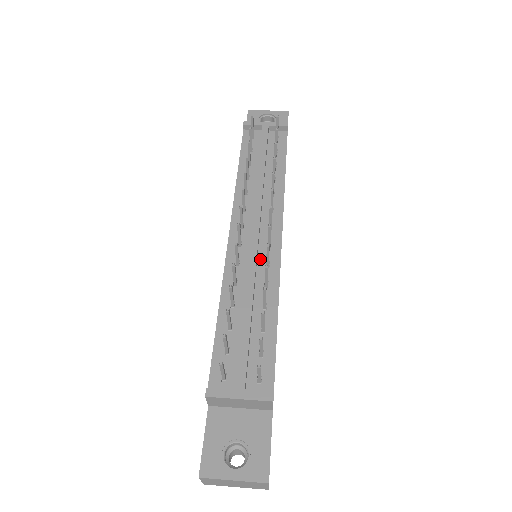
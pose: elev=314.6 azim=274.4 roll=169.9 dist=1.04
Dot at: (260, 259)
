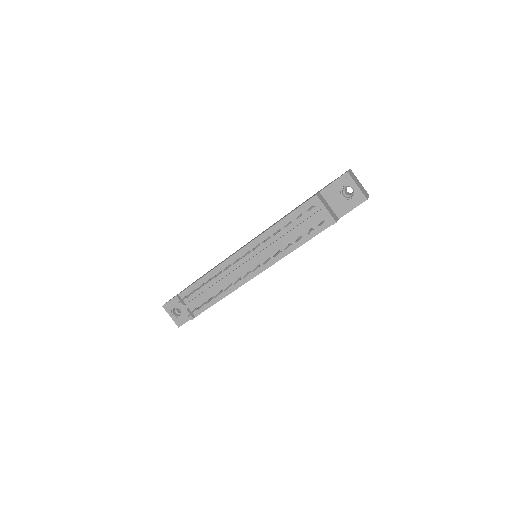
Dot at: (239, 274)
